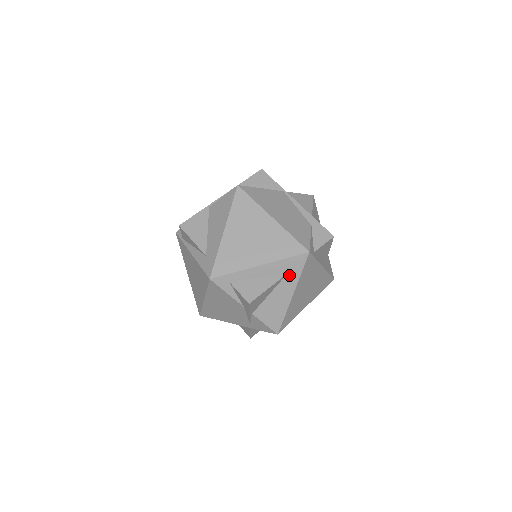
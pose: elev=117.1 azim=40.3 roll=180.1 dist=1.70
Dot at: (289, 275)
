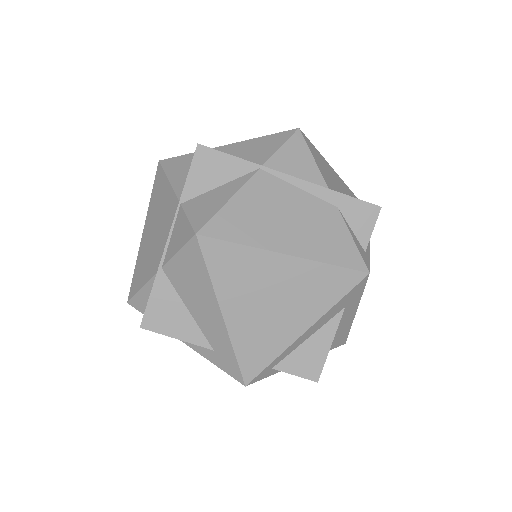
Dot at: (347, 307)
